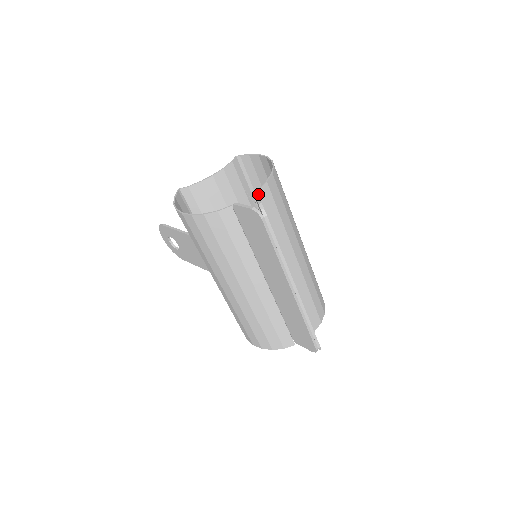
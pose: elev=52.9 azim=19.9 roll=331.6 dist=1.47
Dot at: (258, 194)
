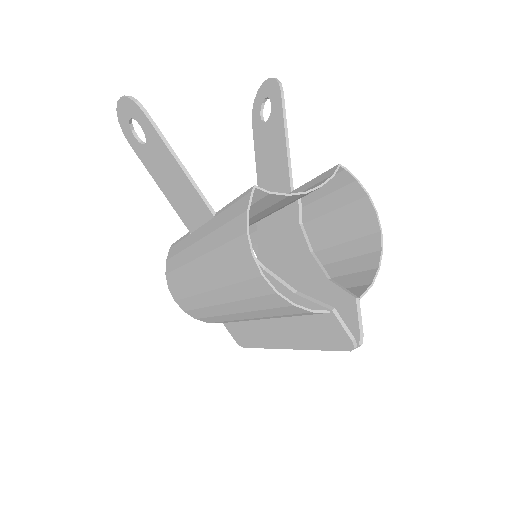
Dot at: (357, 299)
